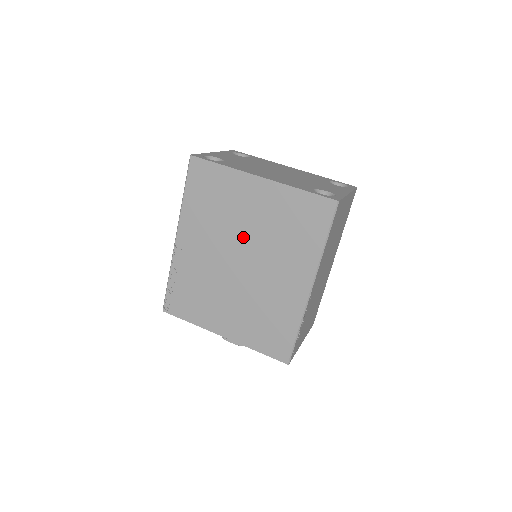
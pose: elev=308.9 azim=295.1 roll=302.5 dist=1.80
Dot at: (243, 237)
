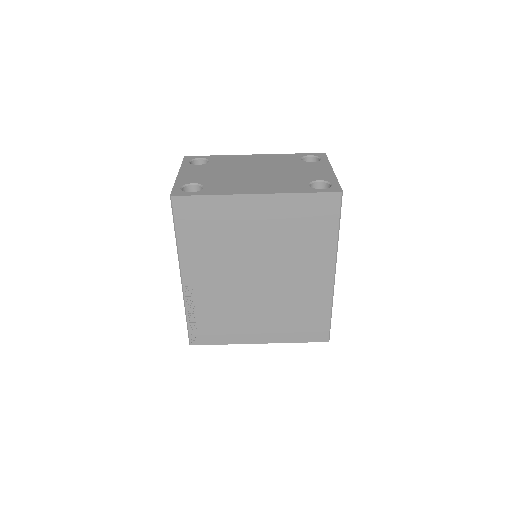
Dot at: (254, 254)
